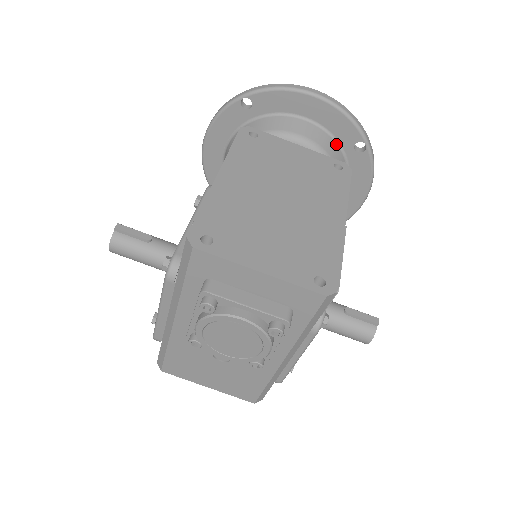
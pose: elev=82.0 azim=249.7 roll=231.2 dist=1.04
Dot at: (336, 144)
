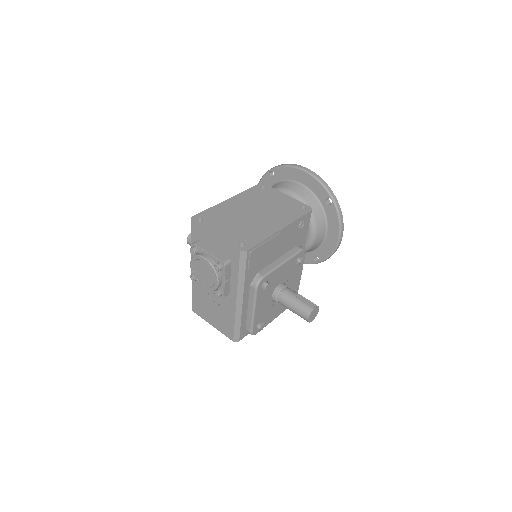
Dot at: (316, 199)
